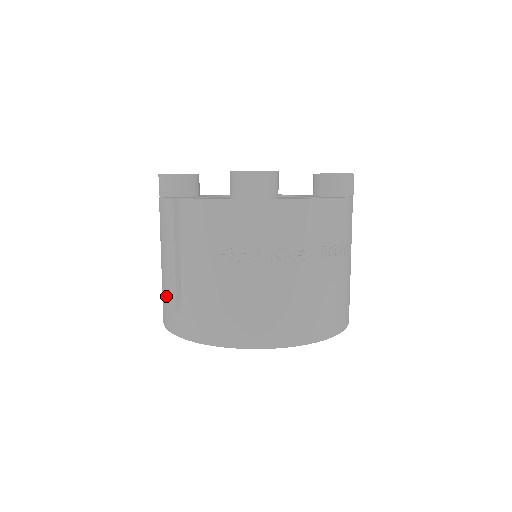
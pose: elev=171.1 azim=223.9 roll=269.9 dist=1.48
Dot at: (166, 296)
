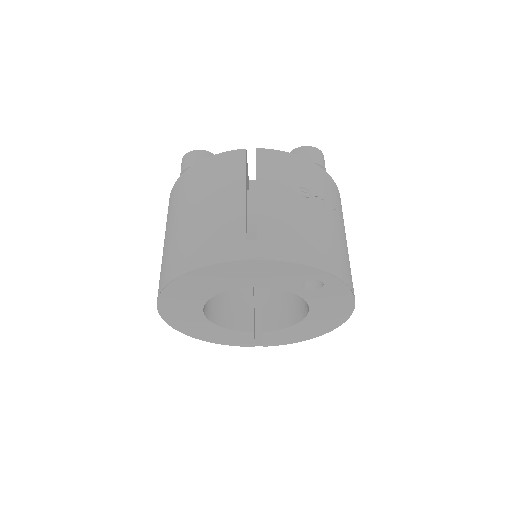
Dot at: (221, 230)
